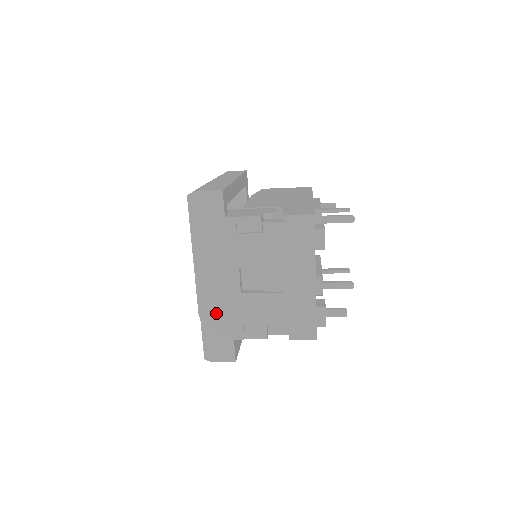
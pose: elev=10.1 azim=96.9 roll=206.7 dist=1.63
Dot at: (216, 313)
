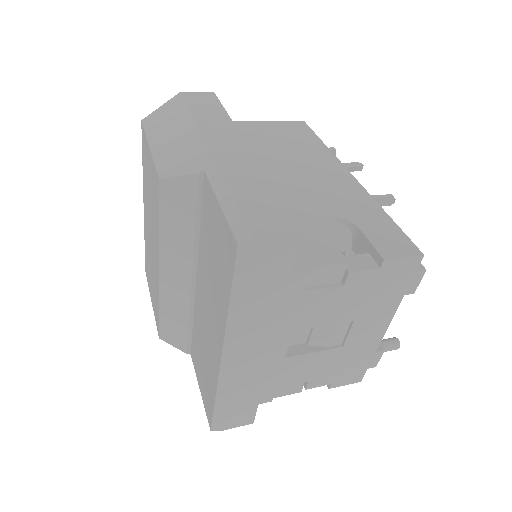
Dot at: (241, 385)
